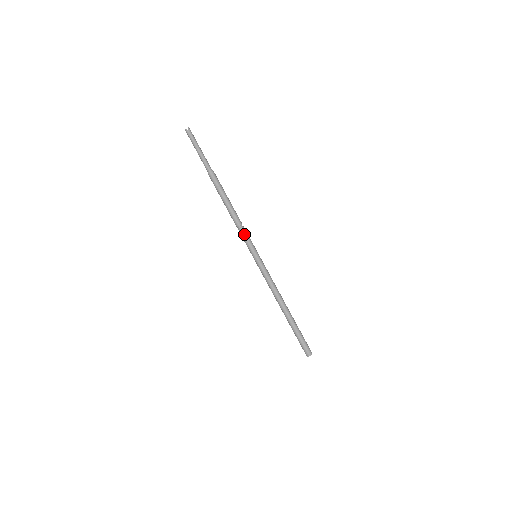
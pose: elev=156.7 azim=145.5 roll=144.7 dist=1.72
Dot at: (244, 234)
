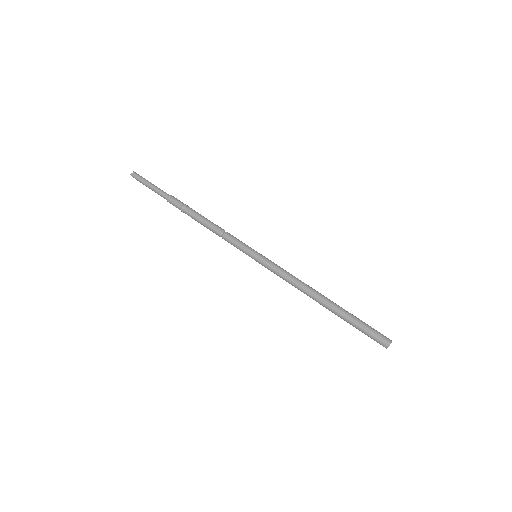
Dot at: (230, 238)
